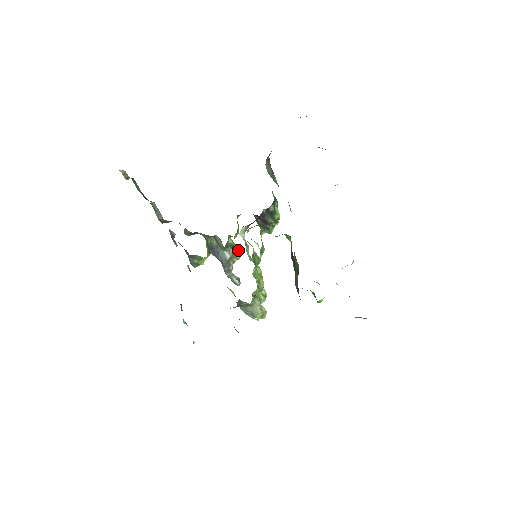
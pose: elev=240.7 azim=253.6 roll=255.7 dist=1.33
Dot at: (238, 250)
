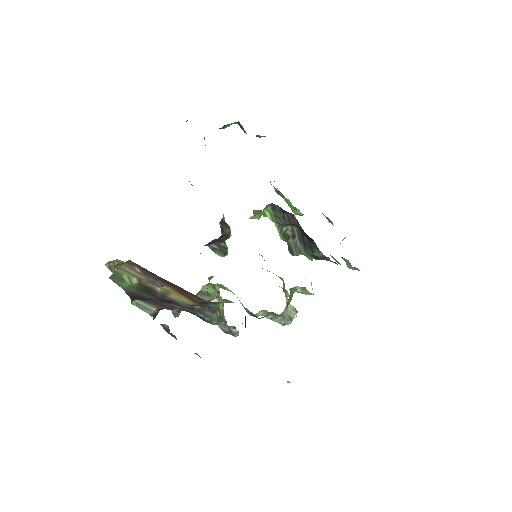
Dot at: occluded
